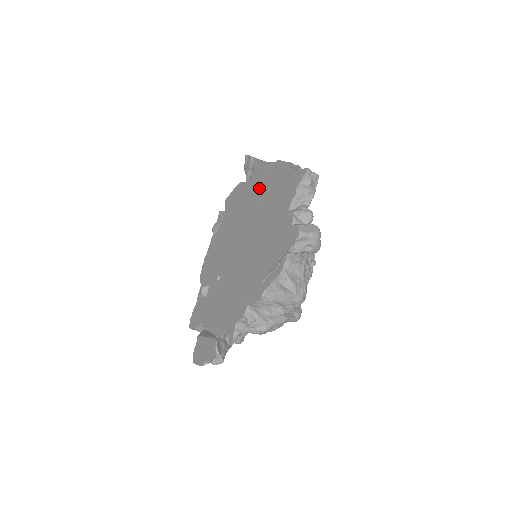
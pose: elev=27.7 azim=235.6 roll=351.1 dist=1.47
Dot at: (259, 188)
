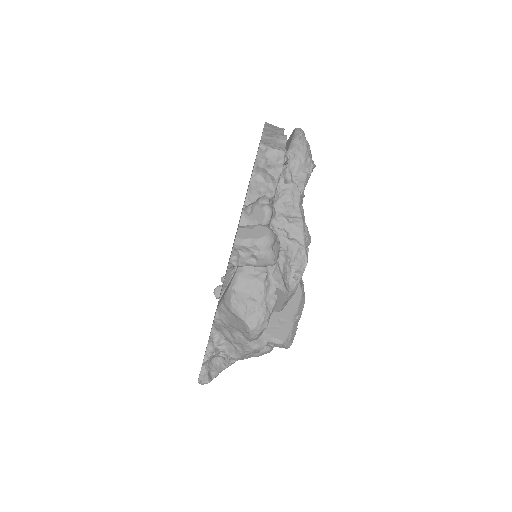
Dot at: occluded
